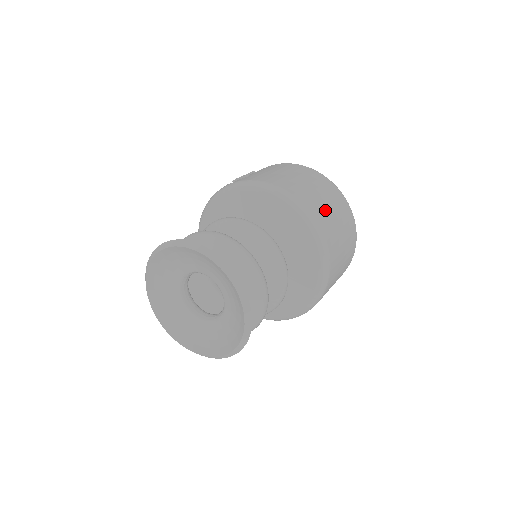
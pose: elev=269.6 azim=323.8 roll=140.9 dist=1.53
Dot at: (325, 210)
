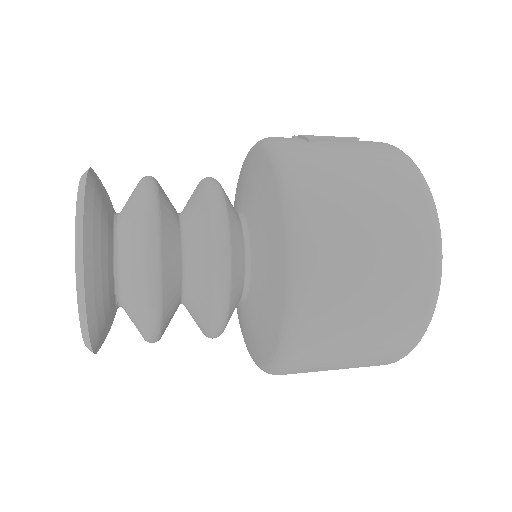
Dot at: (352, 274)
